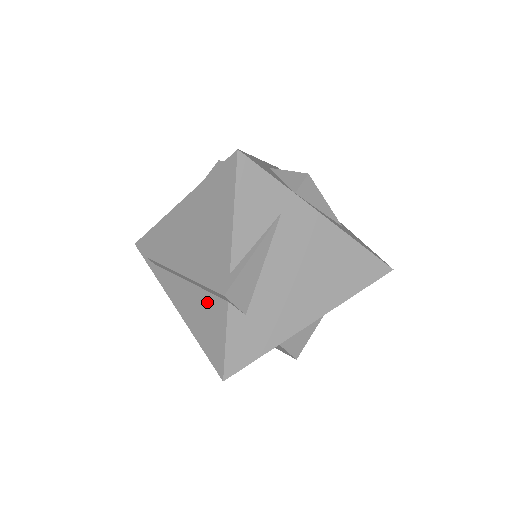
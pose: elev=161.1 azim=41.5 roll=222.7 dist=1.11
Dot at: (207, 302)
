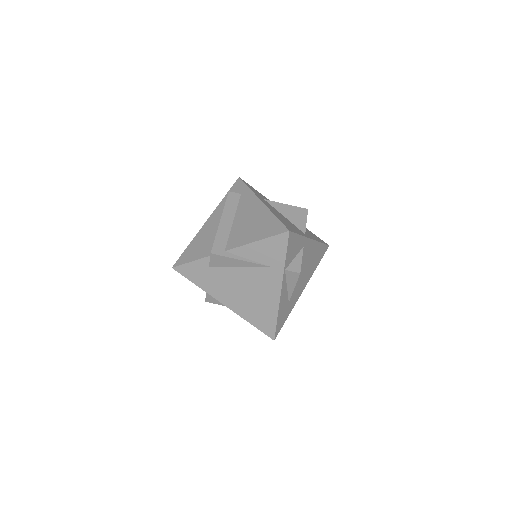
Dot at: (210, 242)
